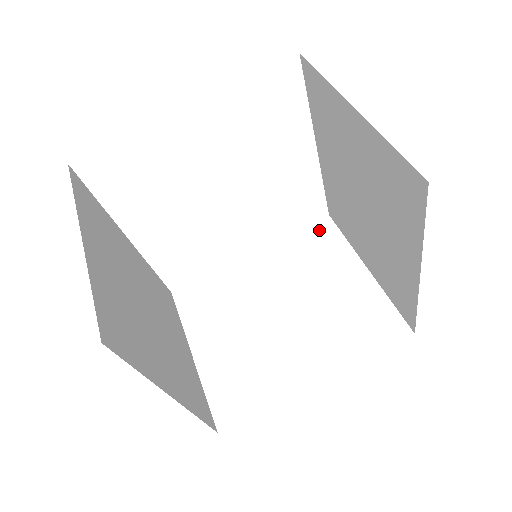
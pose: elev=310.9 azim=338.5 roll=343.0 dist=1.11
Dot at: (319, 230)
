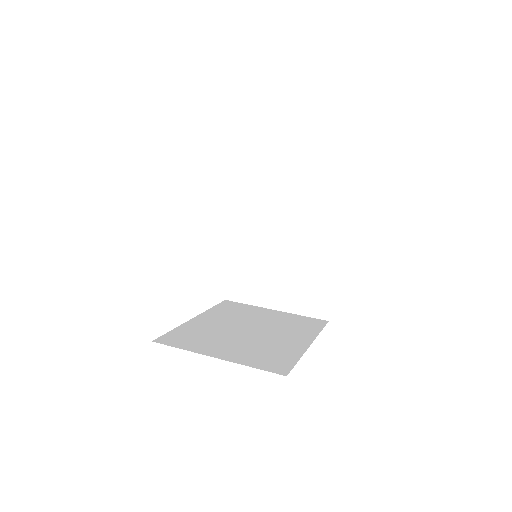
Dot at: (228, 304)
